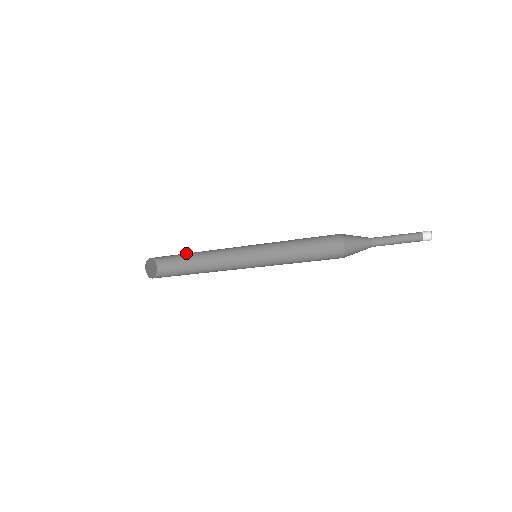
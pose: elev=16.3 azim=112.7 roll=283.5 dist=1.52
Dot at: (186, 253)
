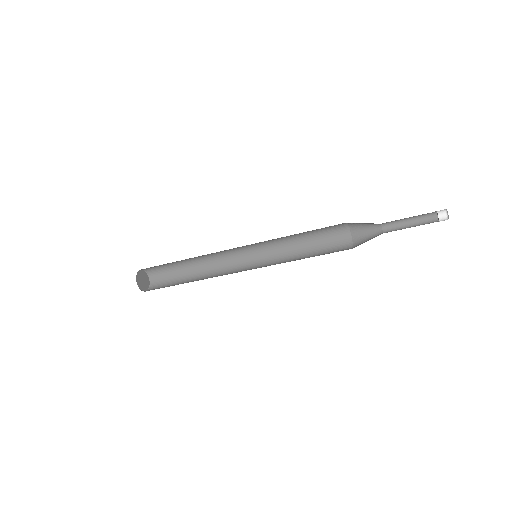
Dot at: (178, 261)
